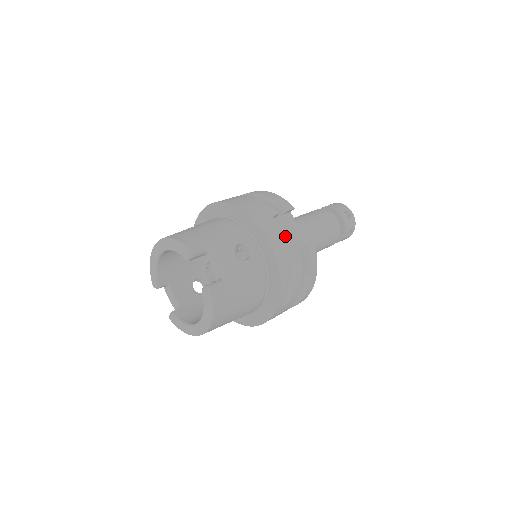
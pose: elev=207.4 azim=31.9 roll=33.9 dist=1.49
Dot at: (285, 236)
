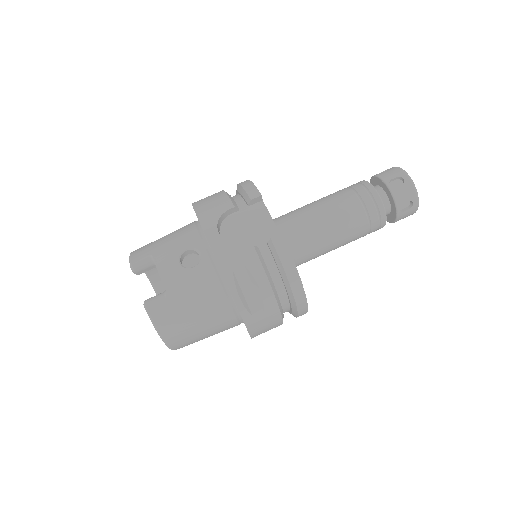
Dot at: (247, 232)
